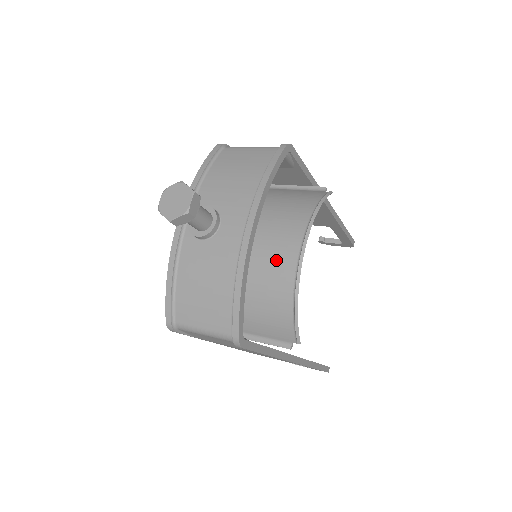
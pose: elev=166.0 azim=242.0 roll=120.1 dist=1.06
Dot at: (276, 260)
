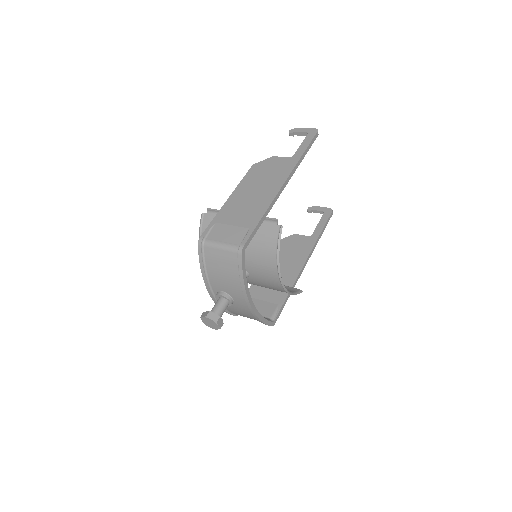
Dot at: (270, 282)
